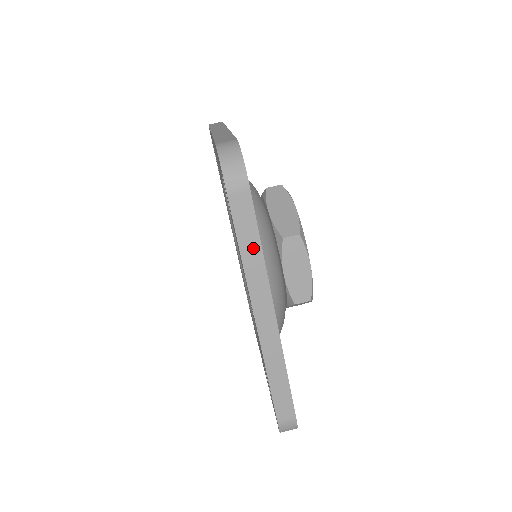
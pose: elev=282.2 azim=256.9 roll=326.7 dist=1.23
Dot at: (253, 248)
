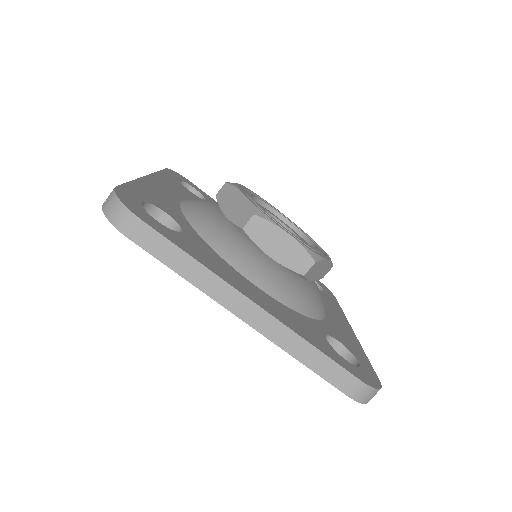
Dot at: (186, 263)
